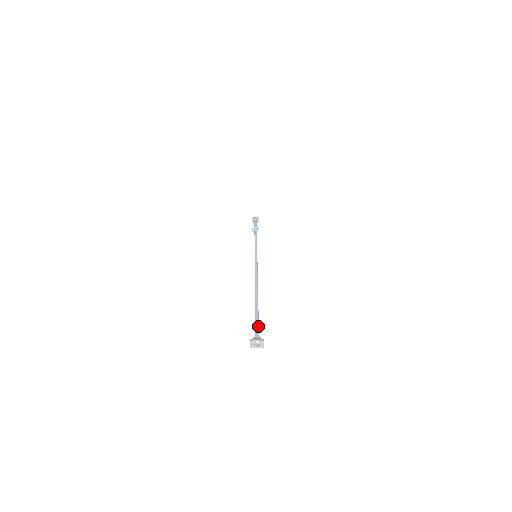
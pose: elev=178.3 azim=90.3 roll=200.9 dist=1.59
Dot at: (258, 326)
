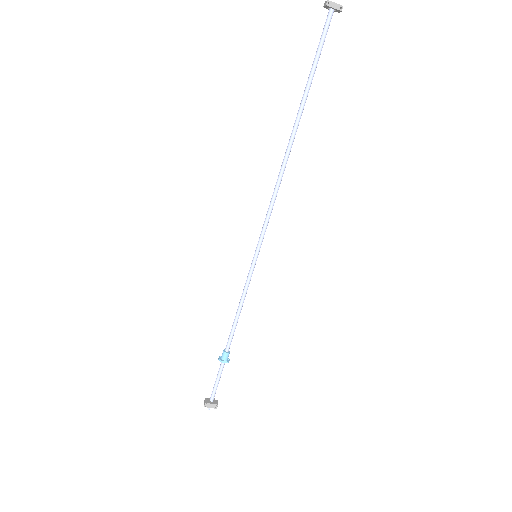
Dot at: (323, 43)
